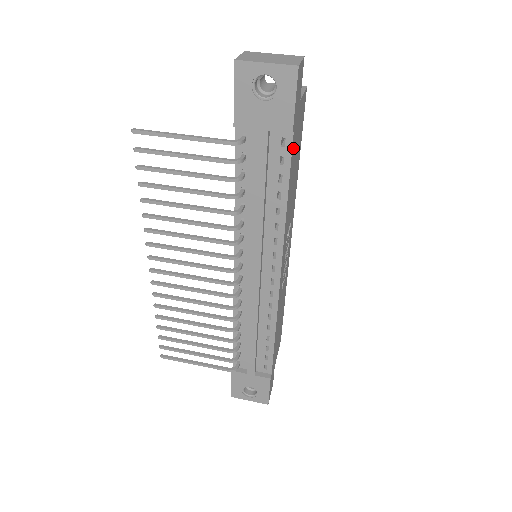
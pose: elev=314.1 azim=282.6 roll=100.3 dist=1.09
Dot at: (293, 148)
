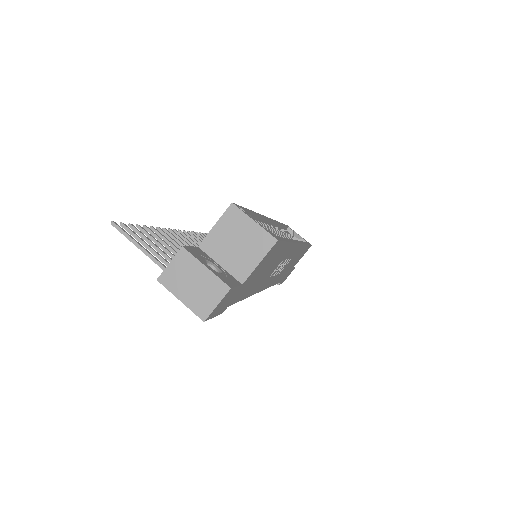
Dot at: (239, 296)
